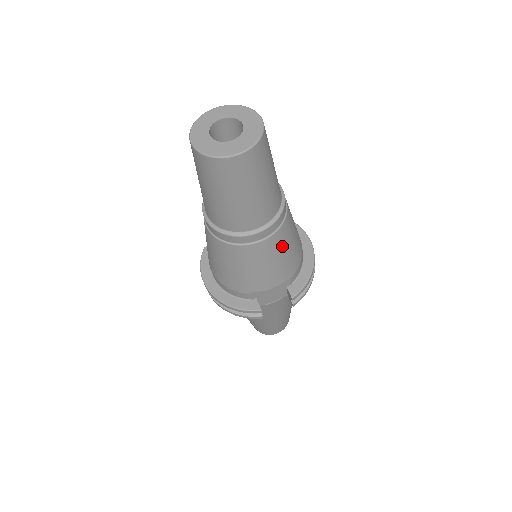
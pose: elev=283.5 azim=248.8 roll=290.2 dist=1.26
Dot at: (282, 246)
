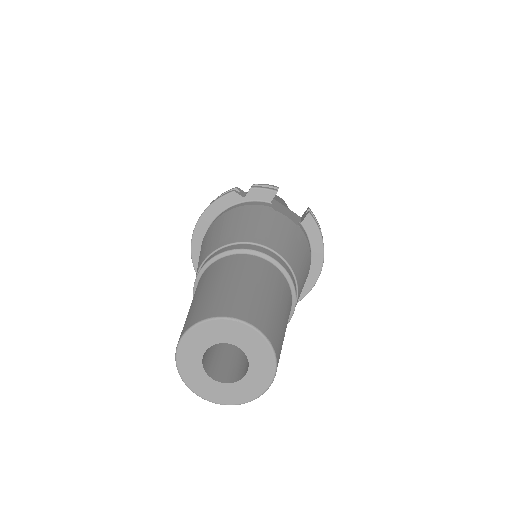
Dot at: occluded
